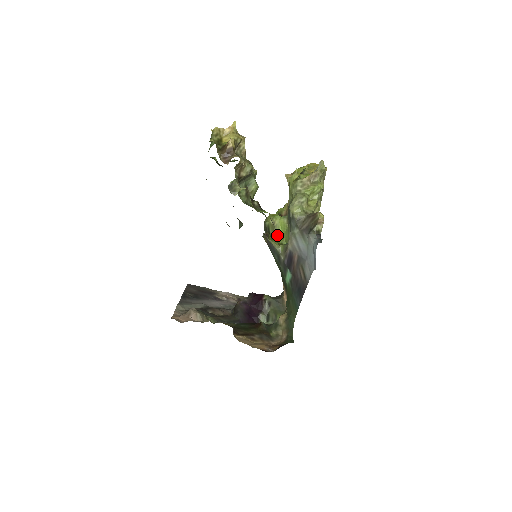
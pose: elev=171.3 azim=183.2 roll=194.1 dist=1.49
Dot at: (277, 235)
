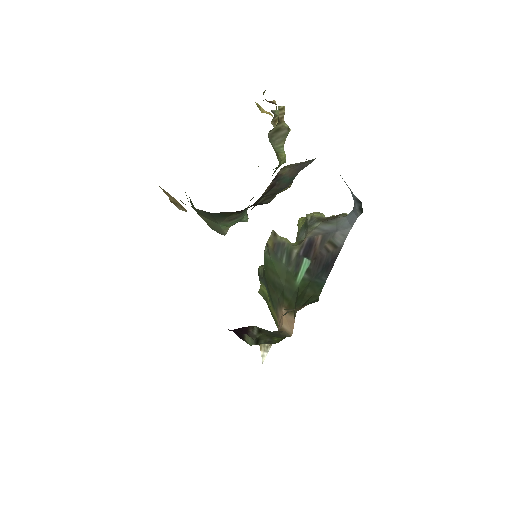
Dot at: occluded
